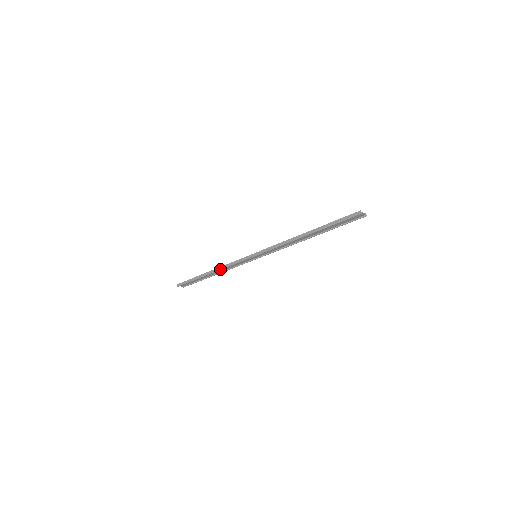
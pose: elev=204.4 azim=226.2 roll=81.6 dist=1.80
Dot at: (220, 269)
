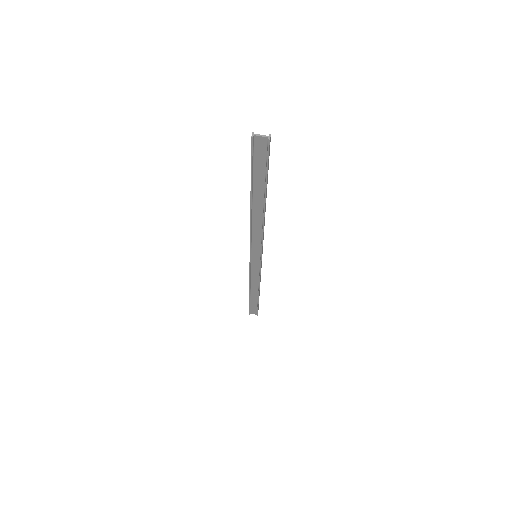
Dot at: (249, 283)
